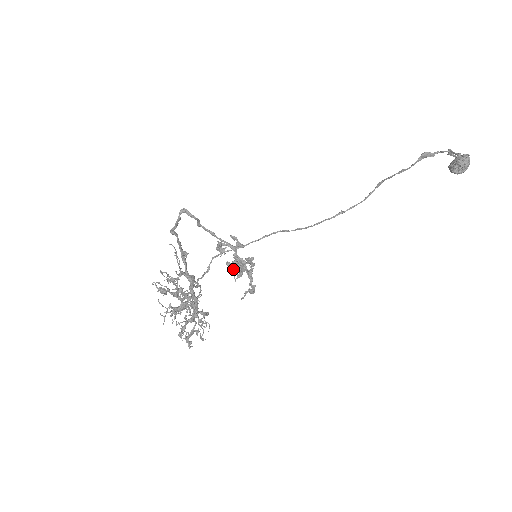
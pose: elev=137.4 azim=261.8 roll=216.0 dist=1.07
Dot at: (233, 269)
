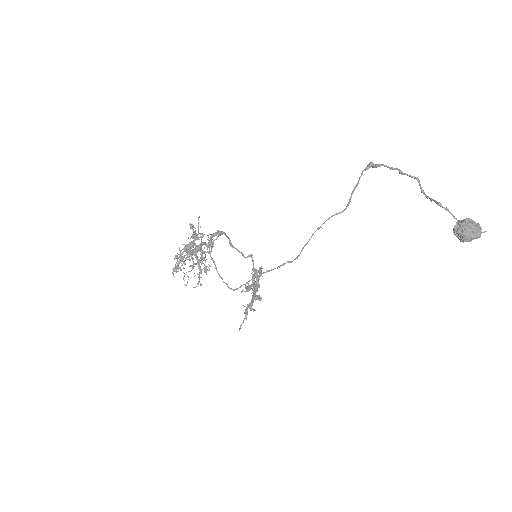
Dot at: (247, 289)
